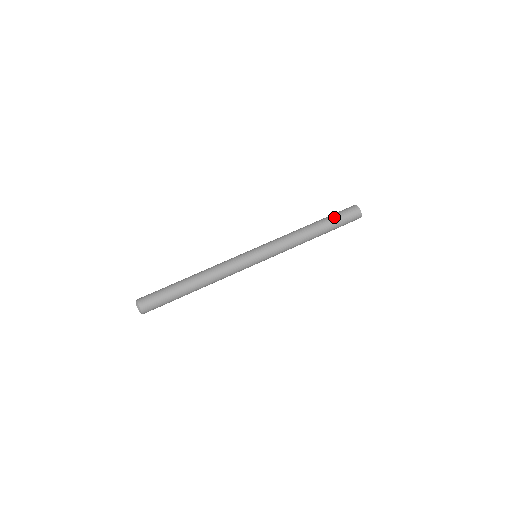
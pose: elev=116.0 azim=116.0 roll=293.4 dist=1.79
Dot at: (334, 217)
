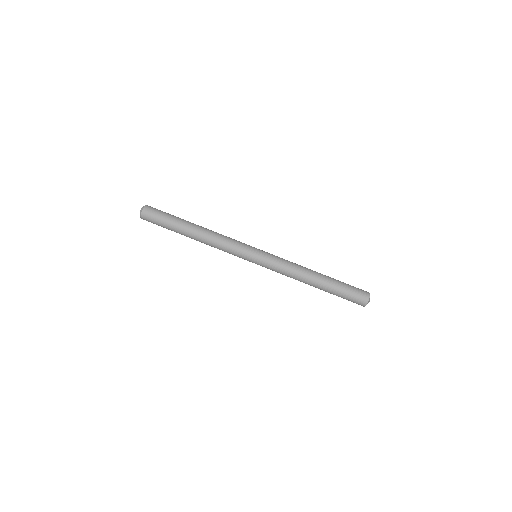
Dot at: (342, 285)
